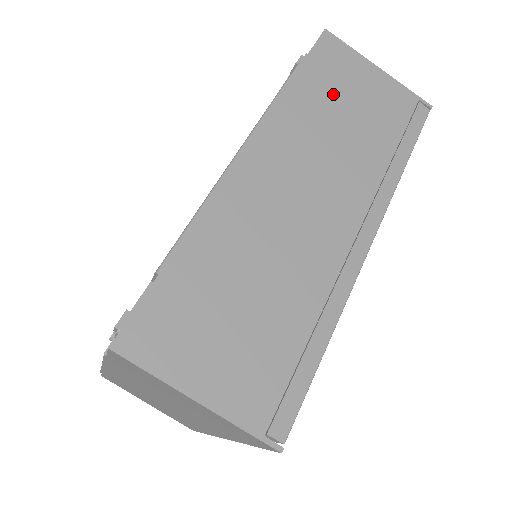
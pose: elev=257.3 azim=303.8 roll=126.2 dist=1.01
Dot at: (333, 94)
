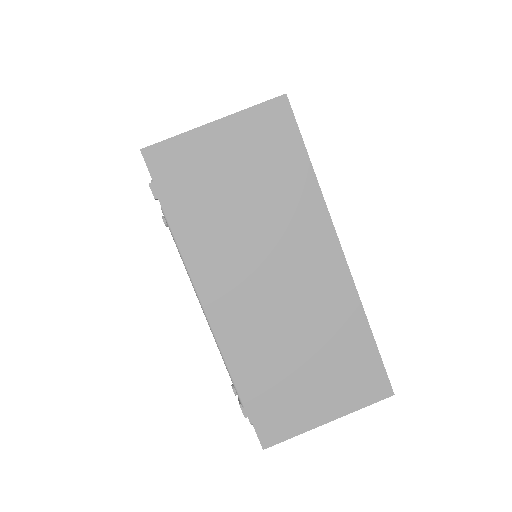
Dot at: occluded
